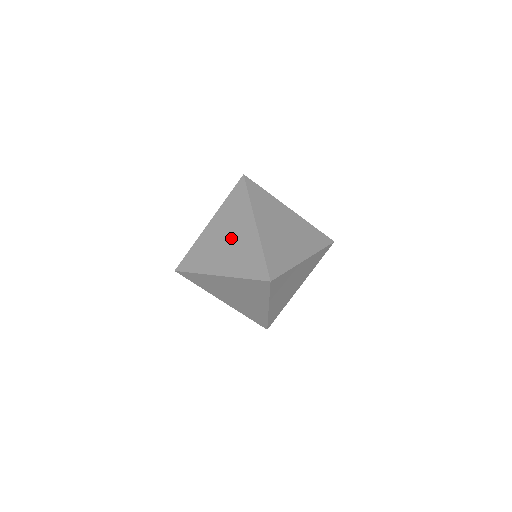
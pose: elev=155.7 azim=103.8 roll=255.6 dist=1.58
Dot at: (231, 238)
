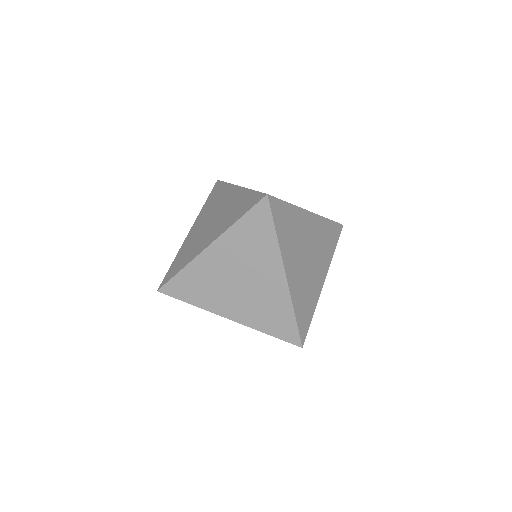
Dot at: (247, 281)
